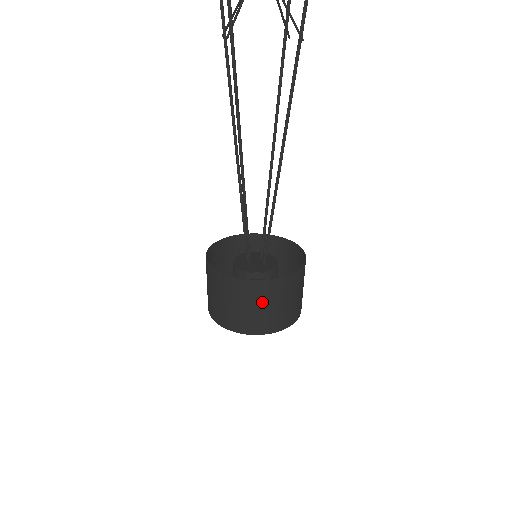
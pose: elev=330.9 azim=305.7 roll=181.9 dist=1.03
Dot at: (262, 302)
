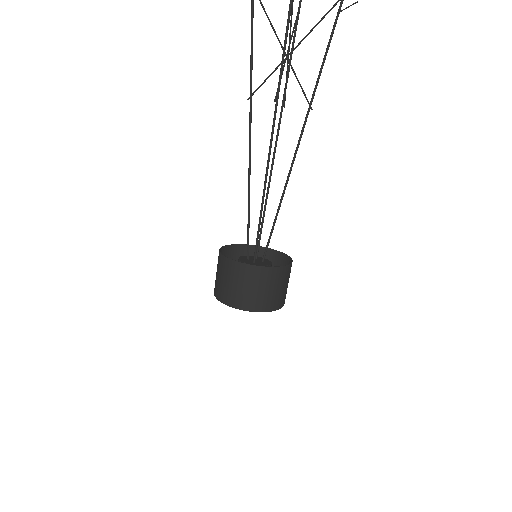
Dot at: (275, 284)
